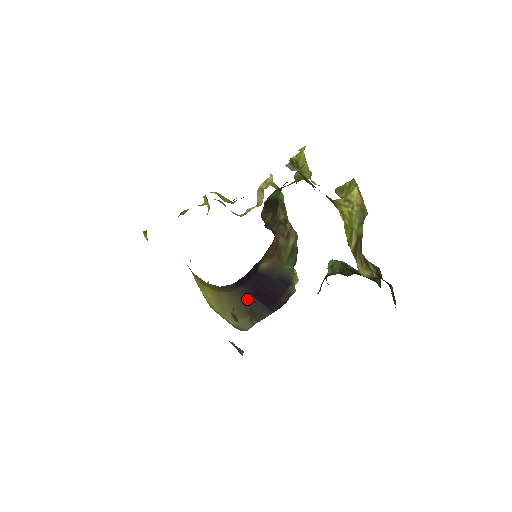
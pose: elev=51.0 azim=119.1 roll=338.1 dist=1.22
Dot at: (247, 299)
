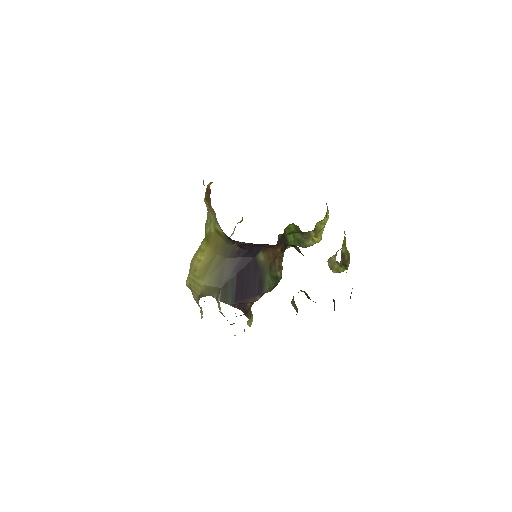
Dot at: (232, 271)
